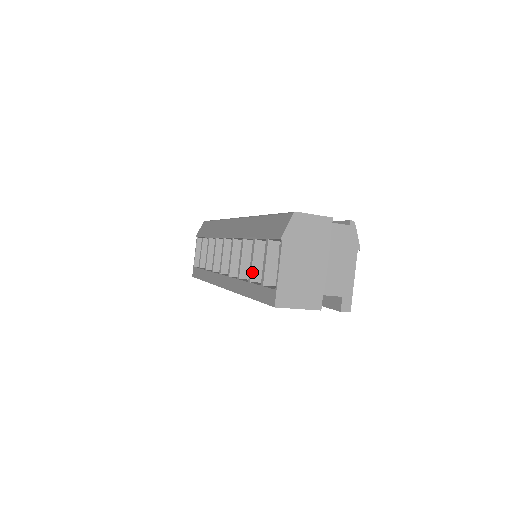
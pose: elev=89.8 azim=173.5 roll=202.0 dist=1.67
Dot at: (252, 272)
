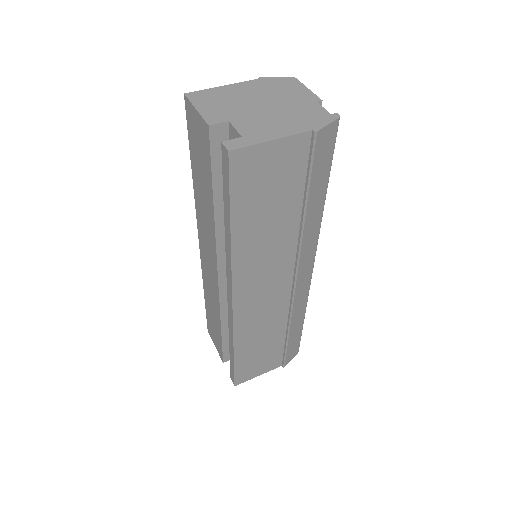
Dot at: occluded
